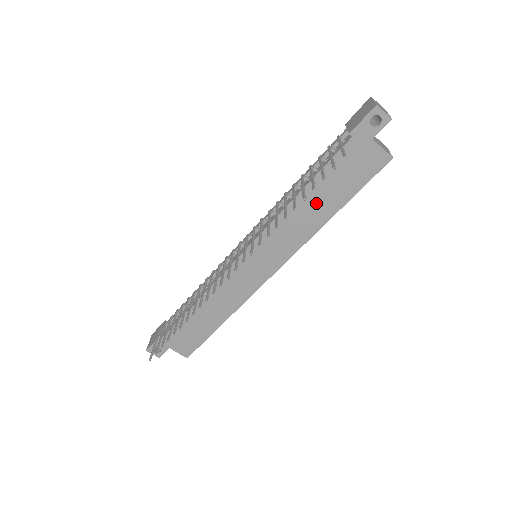
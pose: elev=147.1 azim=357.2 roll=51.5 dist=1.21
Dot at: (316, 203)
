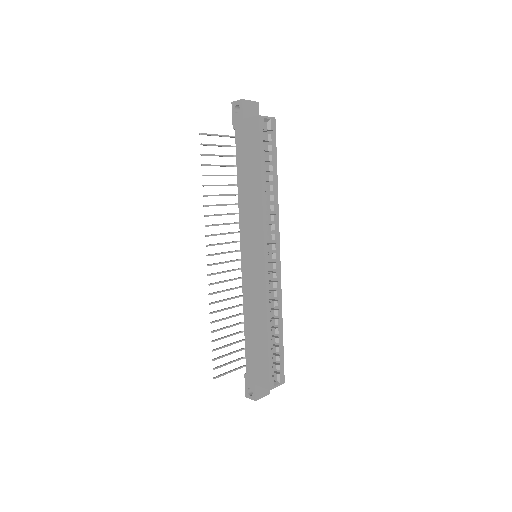
Dot at: (248, 184)
